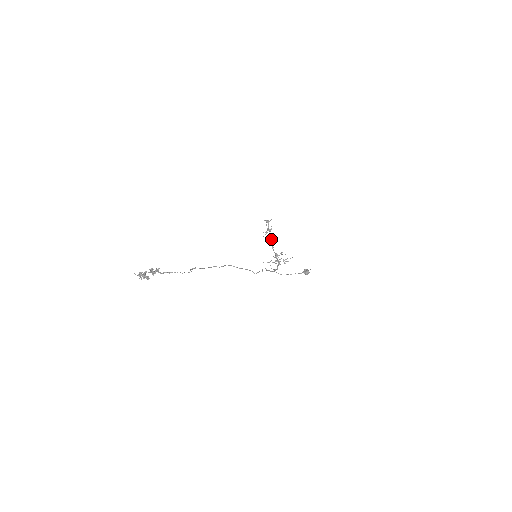
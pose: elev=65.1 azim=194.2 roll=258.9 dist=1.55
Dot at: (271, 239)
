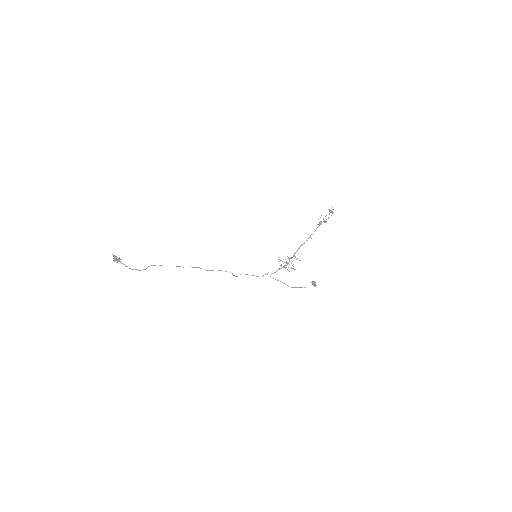
Dot at: (310, 235)
